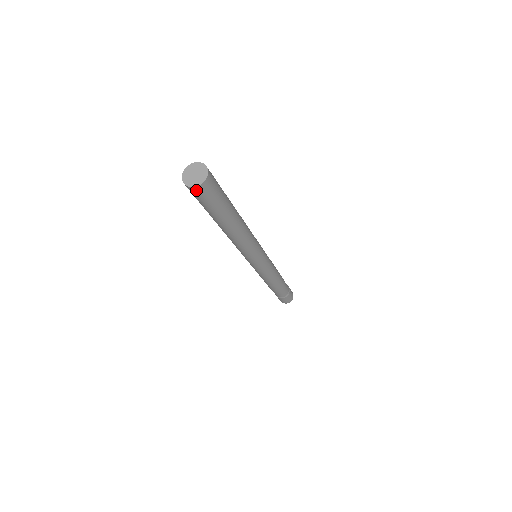
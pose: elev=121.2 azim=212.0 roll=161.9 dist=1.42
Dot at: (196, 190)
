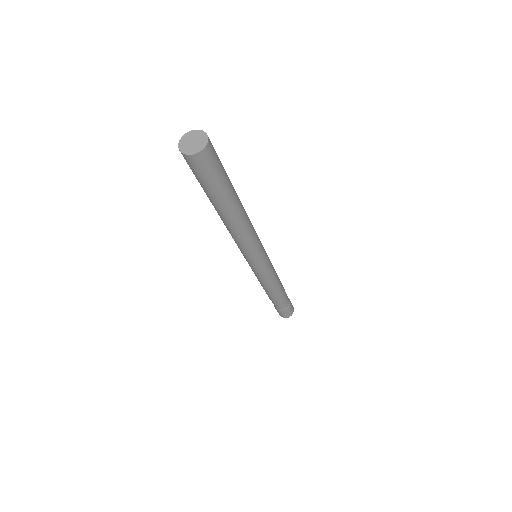
Dot at: (199, 158)
